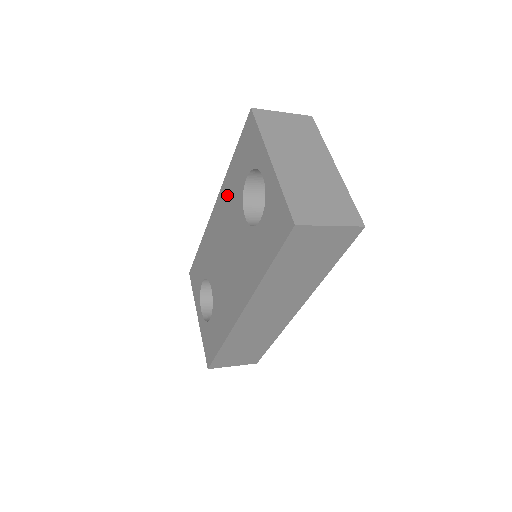
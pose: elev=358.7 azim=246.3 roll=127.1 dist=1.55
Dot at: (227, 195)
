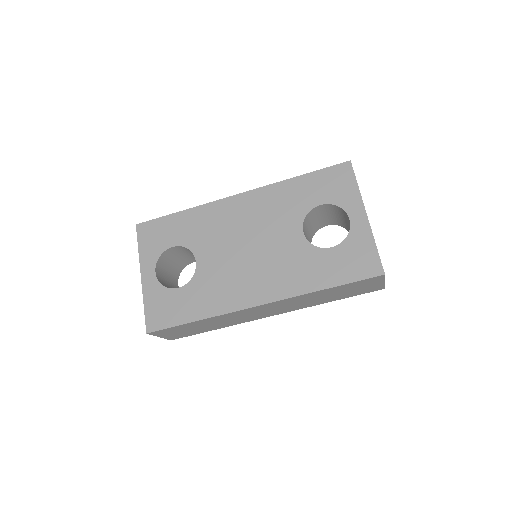
Dot at: (275, 199)
